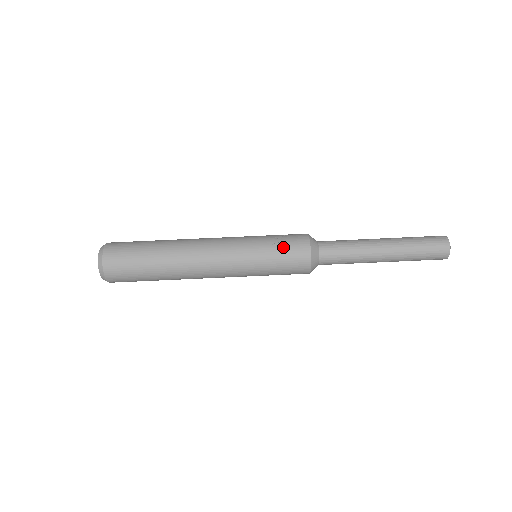
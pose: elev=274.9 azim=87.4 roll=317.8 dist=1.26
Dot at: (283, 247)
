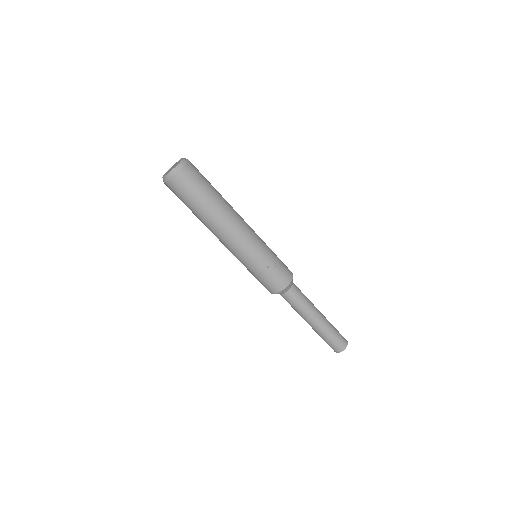
Dot at: (272, 275)
